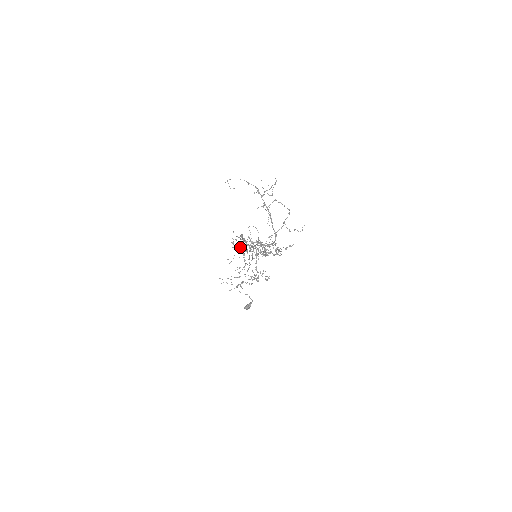
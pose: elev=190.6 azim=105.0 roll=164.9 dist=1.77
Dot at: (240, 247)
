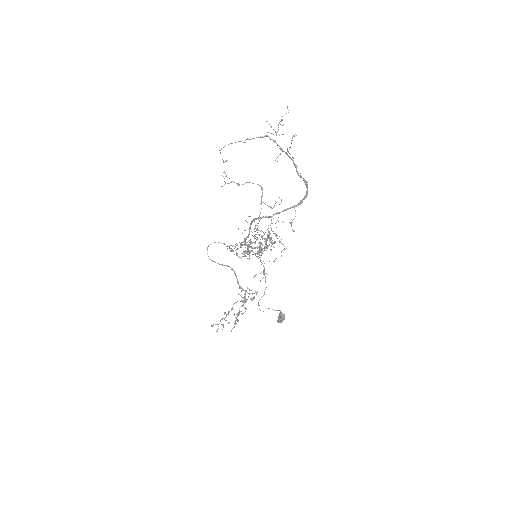
Dot at: occluded
